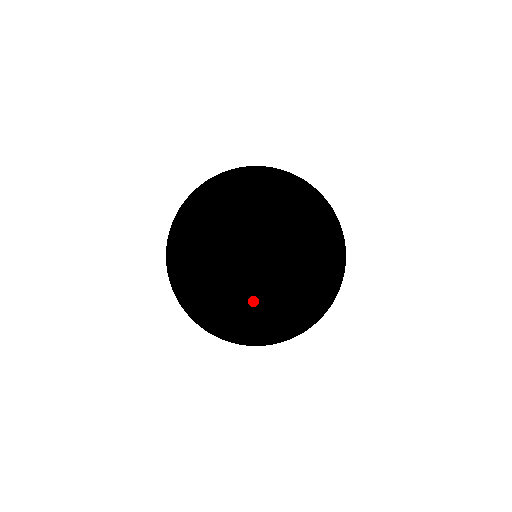
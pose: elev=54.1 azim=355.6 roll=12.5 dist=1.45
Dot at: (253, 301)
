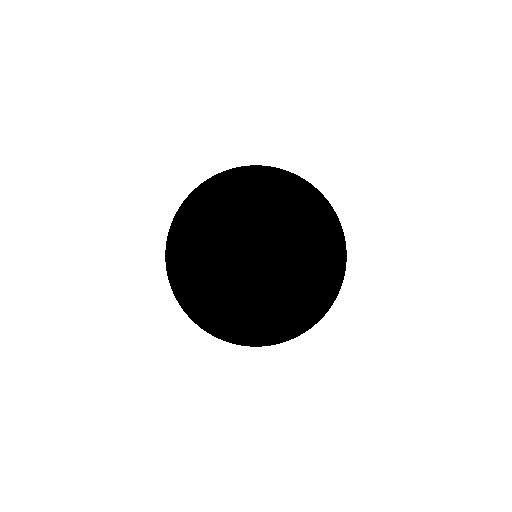
Dot at: (282, 224)
